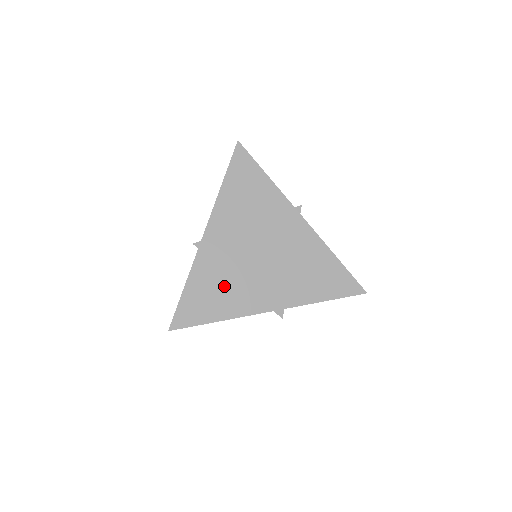
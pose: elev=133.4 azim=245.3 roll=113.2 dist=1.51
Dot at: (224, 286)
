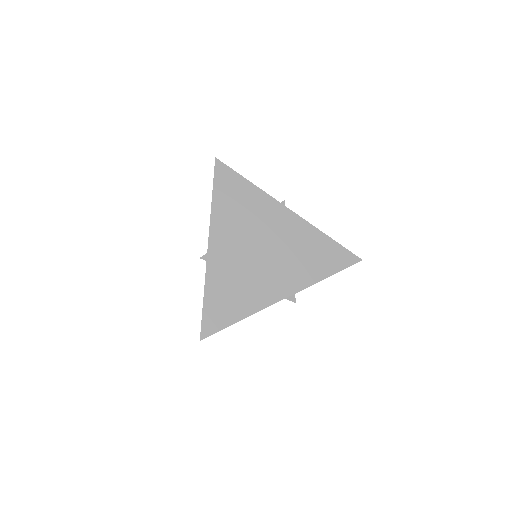
Dot at: (238, 287)
